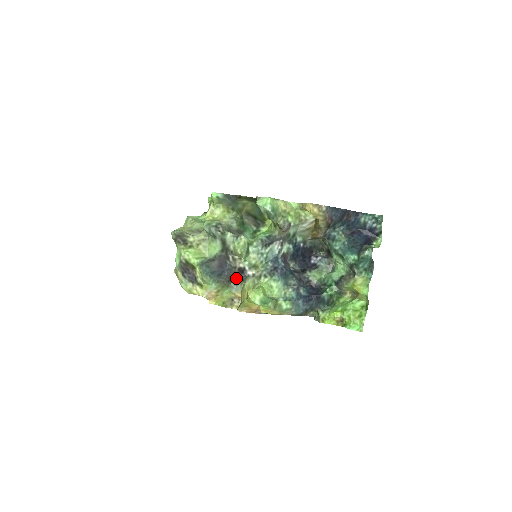
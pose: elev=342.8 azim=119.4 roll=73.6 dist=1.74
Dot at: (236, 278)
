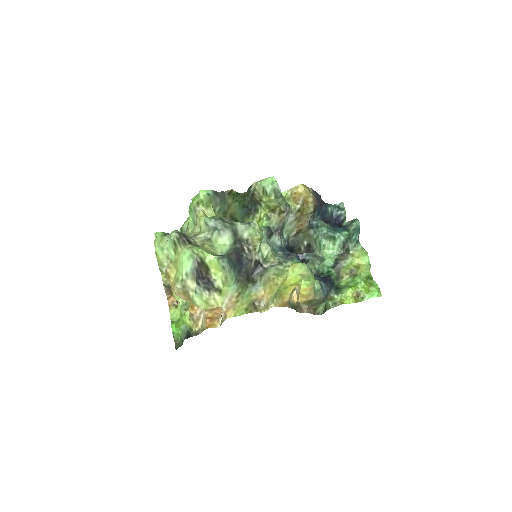
Dot at: (251, 277)
